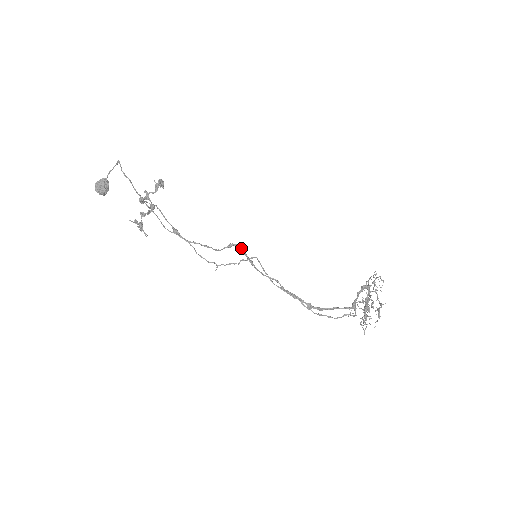
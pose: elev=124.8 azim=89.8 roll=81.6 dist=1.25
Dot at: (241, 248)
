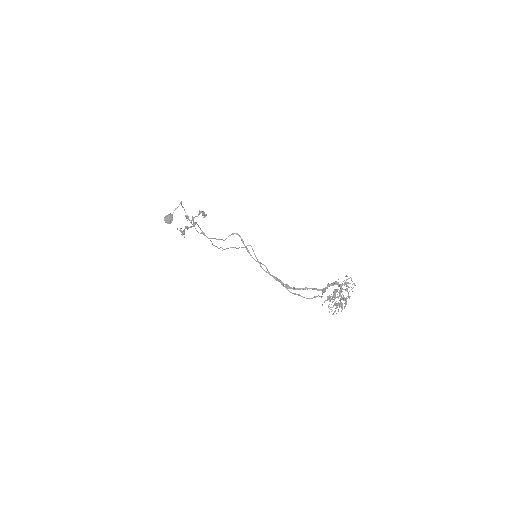
Dot at: (240, 237)
